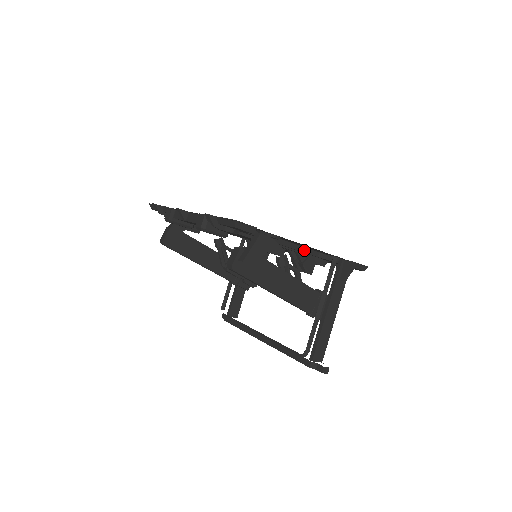
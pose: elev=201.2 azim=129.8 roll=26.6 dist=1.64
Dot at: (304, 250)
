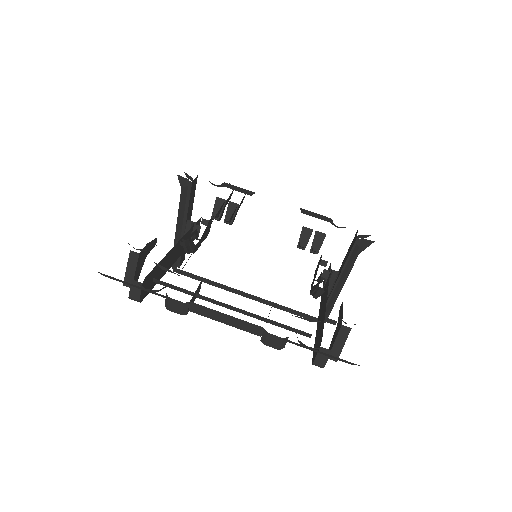
Dot at: occluded
